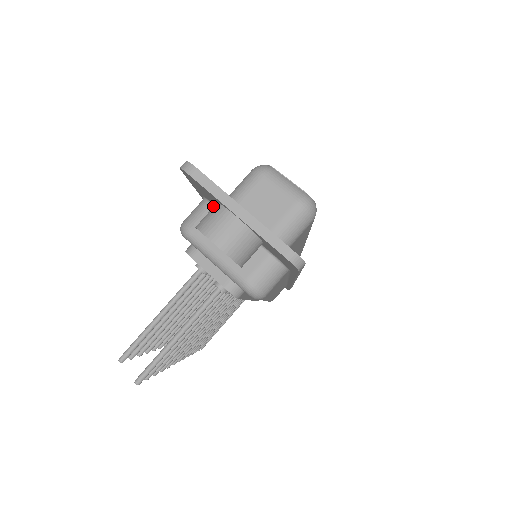
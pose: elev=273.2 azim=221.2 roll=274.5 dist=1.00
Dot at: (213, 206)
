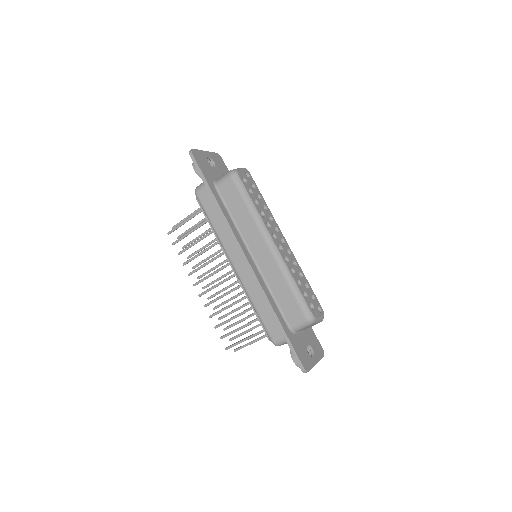
Dot at: occluded
